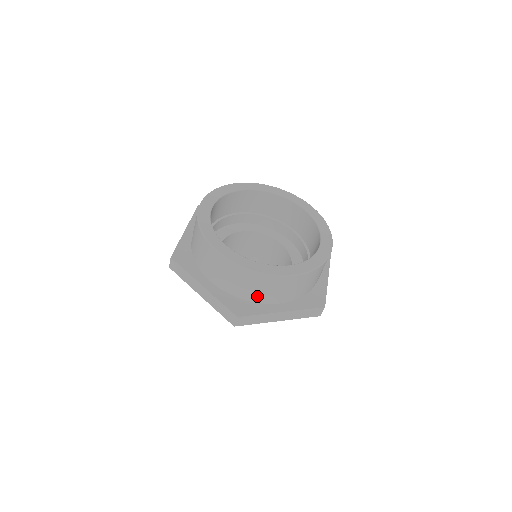
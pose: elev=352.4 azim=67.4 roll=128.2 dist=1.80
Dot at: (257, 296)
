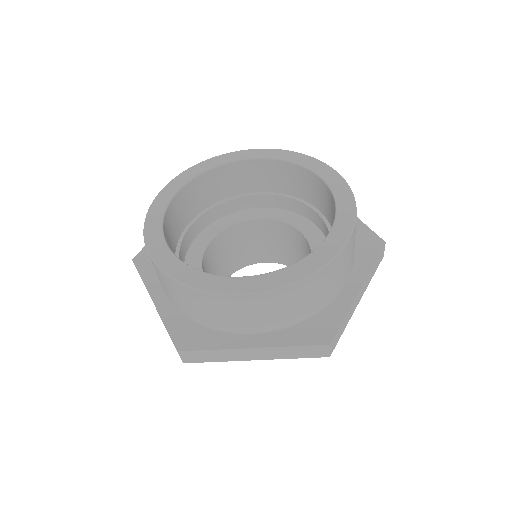
Dot at: (212, 321)
